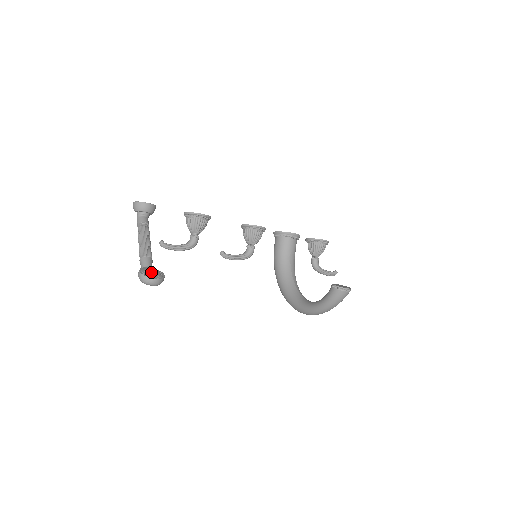
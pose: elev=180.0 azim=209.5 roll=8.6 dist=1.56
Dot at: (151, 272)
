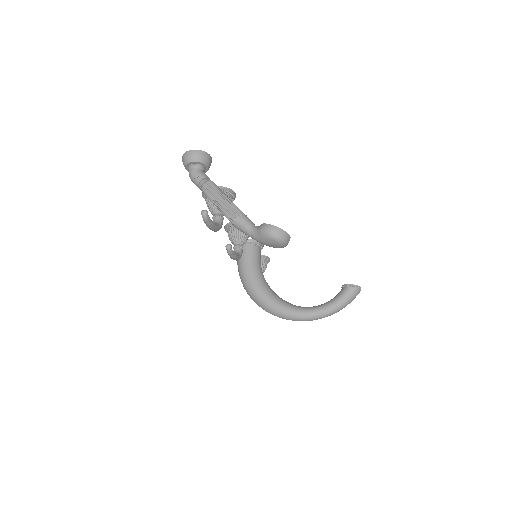
Dot at: occluded
